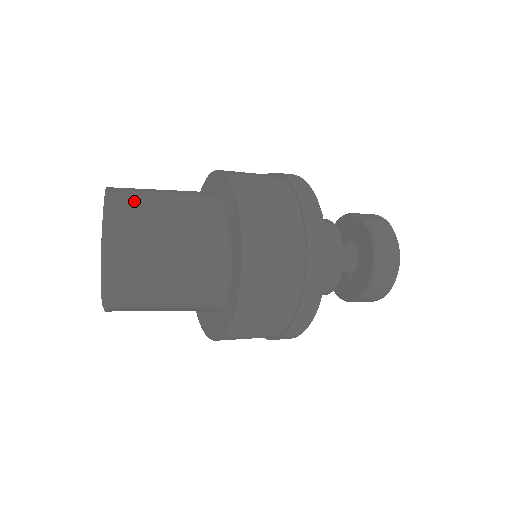
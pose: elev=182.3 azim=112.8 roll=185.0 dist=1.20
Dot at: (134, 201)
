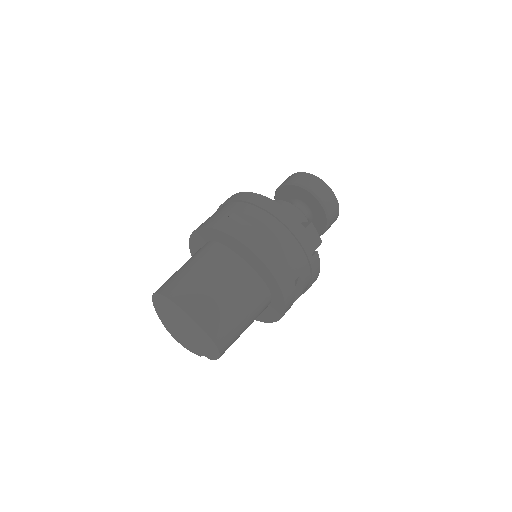
Dot at: (187, 291)
